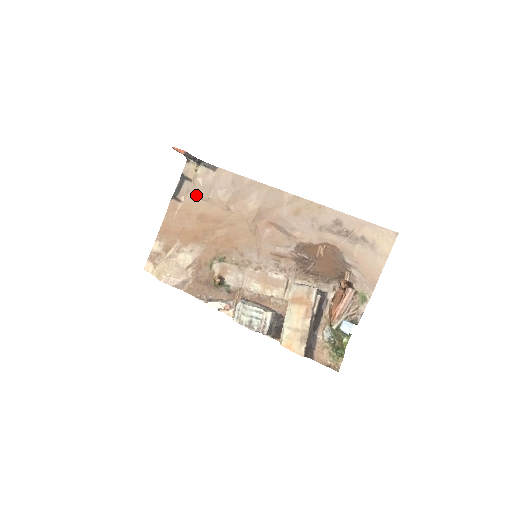
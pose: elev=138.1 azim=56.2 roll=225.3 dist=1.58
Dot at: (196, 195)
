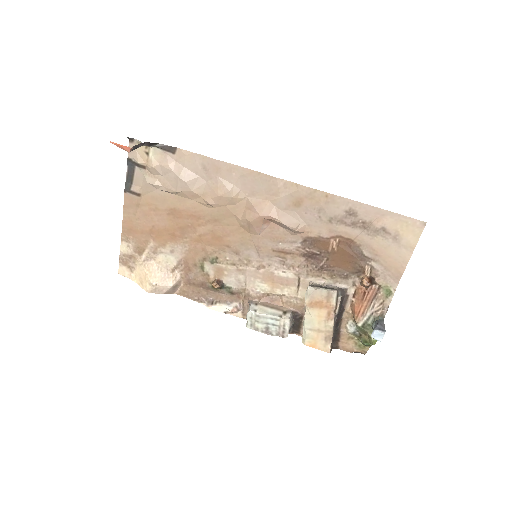
Dot at: (158, 187)
